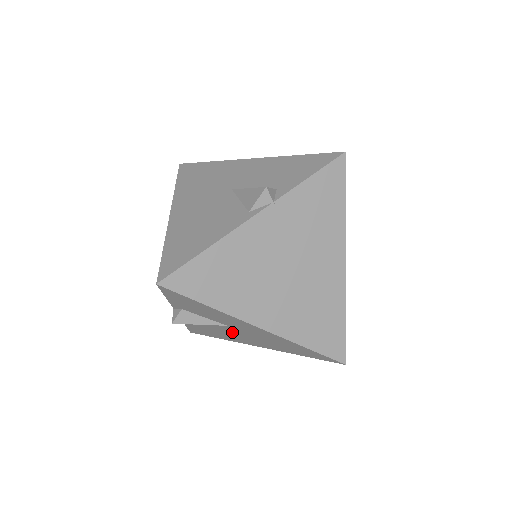
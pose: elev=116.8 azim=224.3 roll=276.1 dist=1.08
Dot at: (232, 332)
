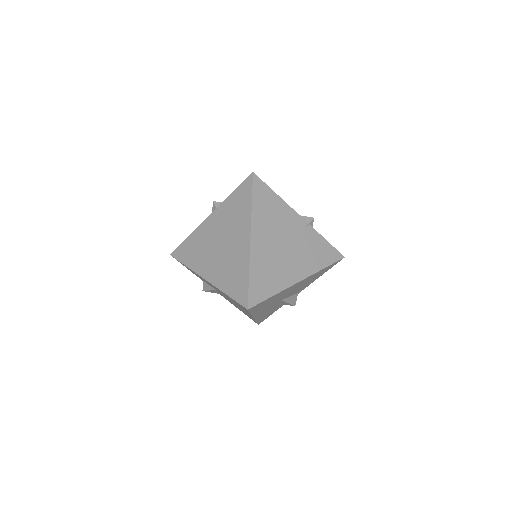
Dot at: occluded
